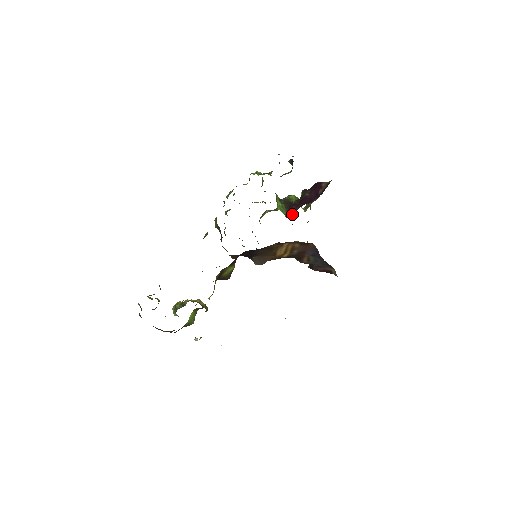
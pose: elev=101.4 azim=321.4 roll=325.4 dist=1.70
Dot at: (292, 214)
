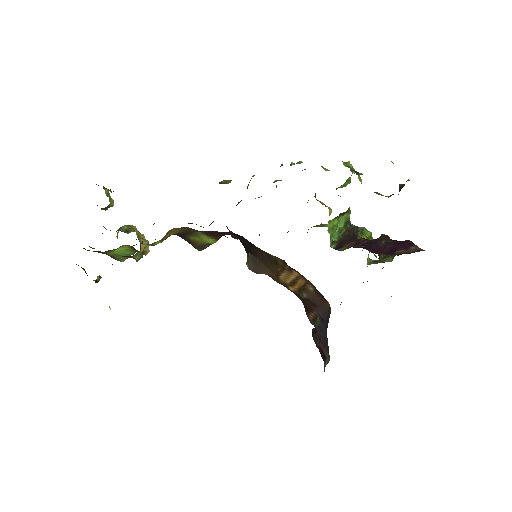
Dot at: (341, 247)
